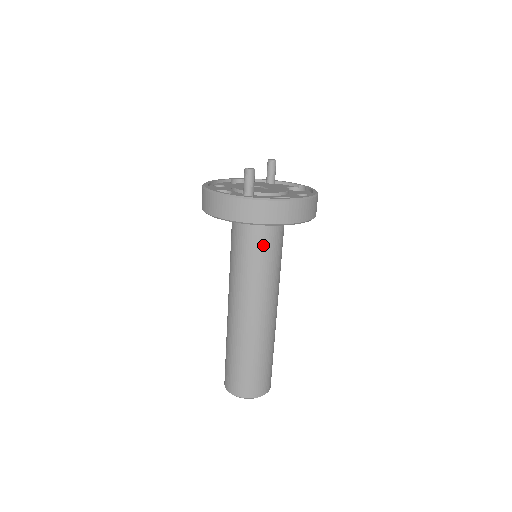
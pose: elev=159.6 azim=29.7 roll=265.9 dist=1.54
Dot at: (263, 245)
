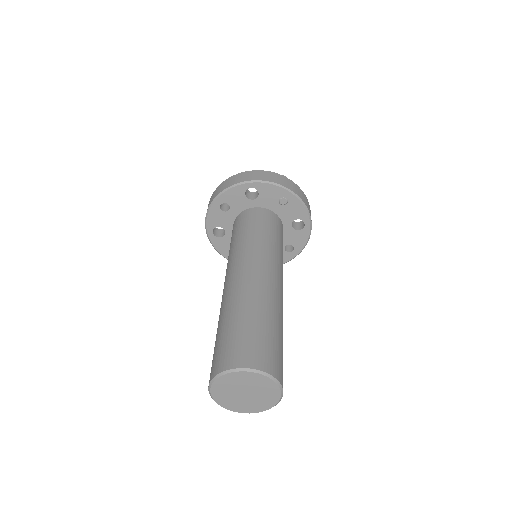
Dot at: (281, 235)
